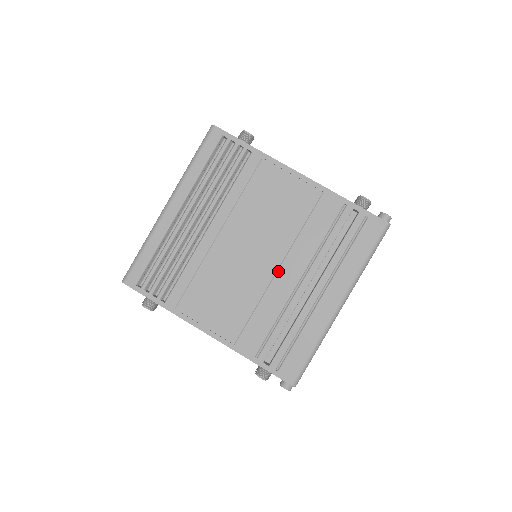
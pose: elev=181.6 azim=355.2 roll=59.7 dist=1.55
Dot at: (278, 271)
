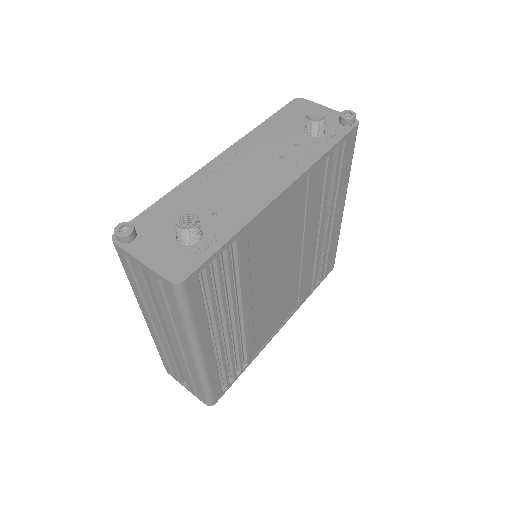
Dot at: (303, 253)
